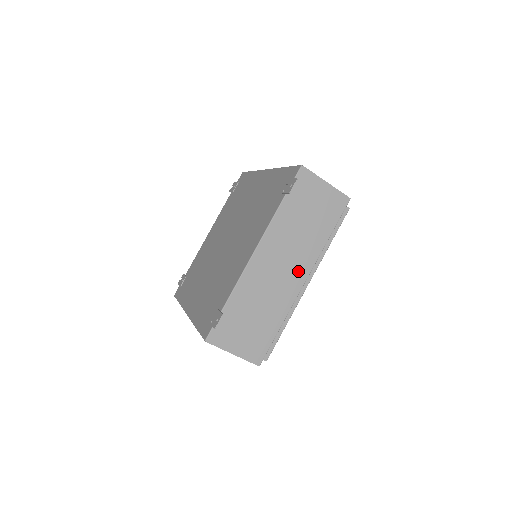
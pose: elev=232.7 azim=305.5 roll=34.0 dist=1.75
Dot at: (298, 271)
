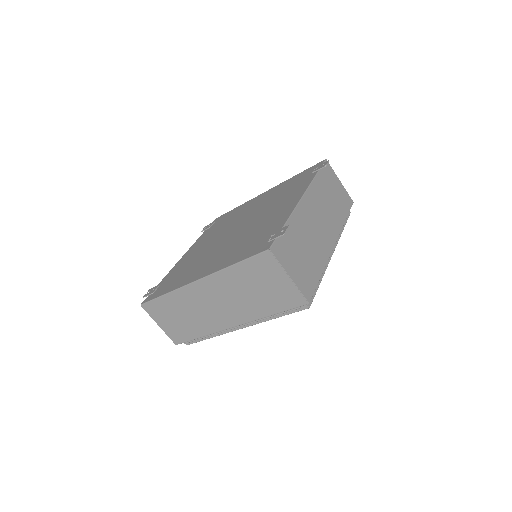
Dot at: (330, 233)
